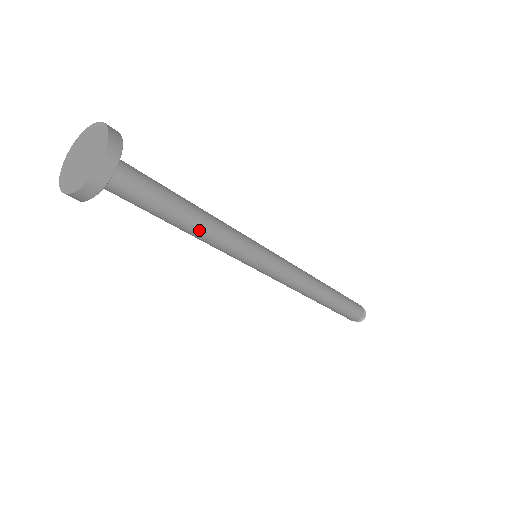
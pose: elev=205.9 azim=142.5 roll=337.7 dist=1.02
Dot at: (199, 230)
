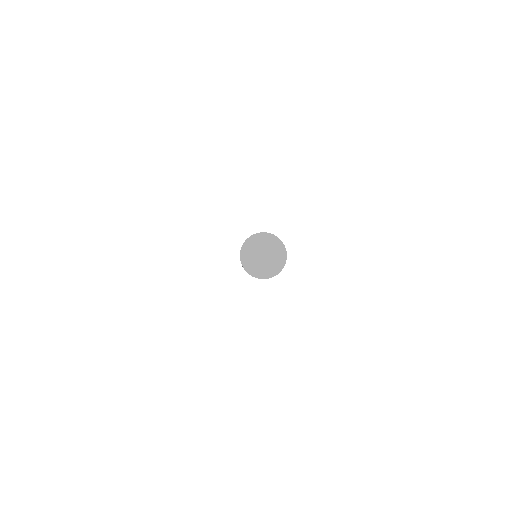
Dot at: occluded
